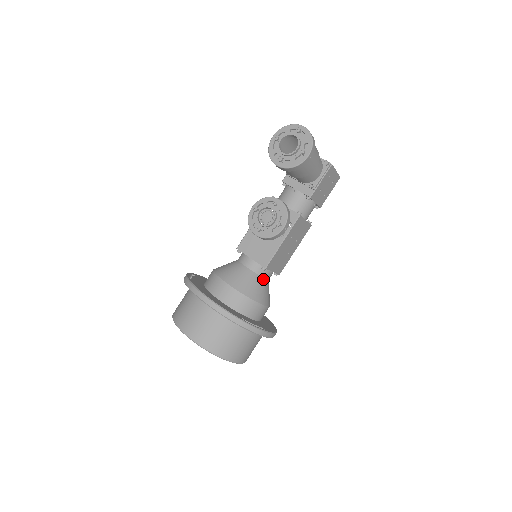
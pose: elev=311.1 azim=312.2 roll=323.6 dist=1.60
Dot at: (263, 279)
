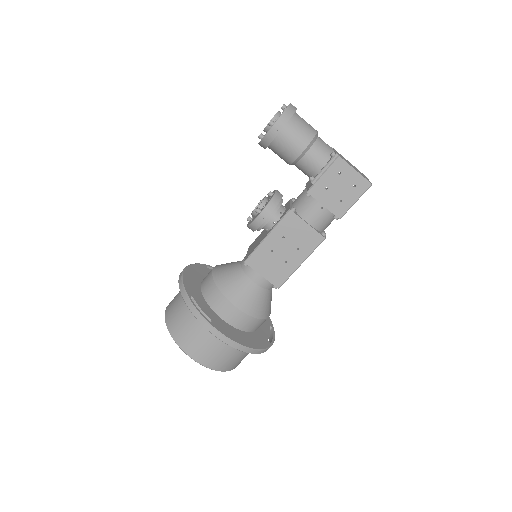
Dot at: (247, 279)
